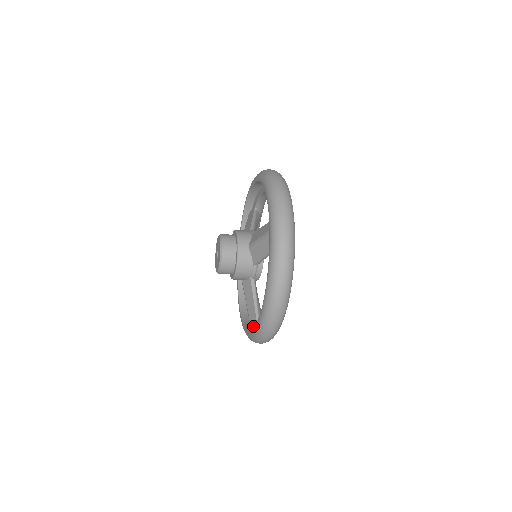
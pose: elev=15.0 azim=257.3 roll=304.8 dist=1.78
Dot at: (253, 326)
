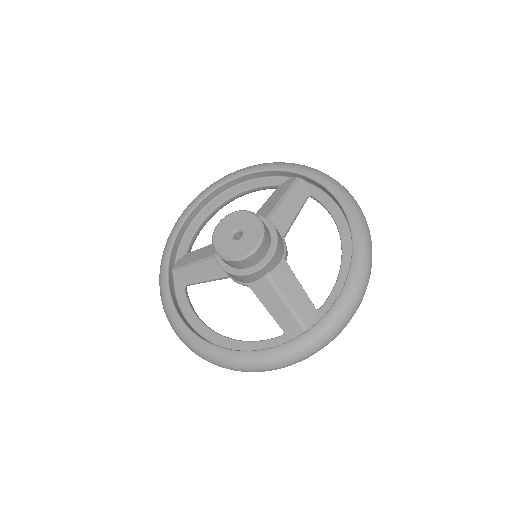
Dot at: occluded
